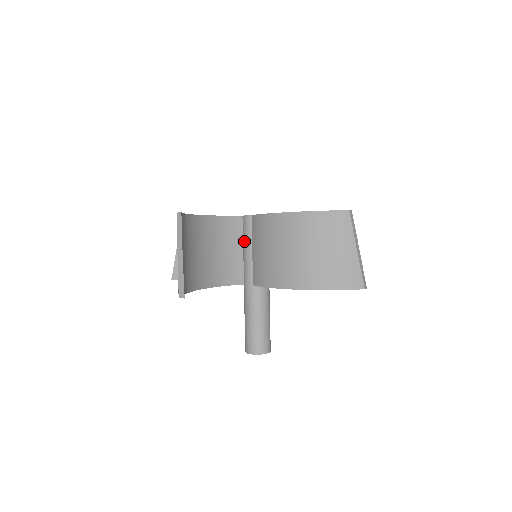
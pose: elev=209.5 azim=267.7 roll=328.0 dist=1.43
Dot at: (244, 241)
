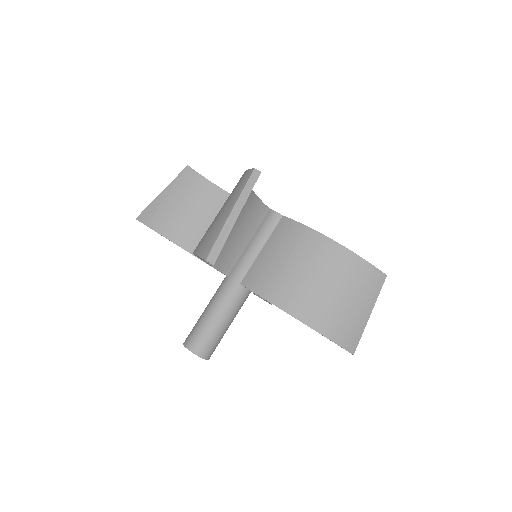
Dot at: (258, 235)
